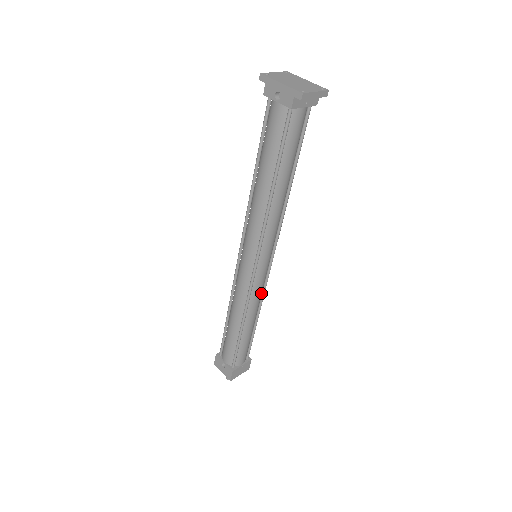
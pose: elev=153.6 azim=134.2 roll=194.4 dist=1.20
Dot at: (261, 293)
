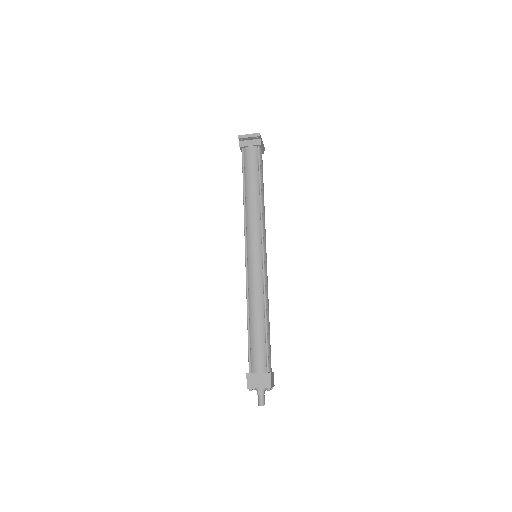
Dot at: (260, 286)
